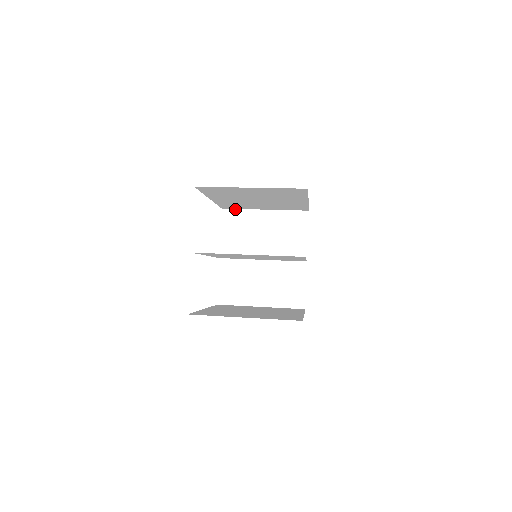
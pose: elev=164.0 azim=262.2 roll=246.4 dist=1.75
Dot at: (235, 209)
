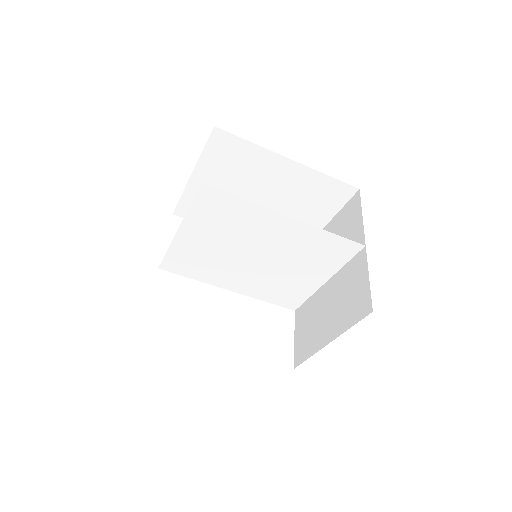
Dot at: occluded
